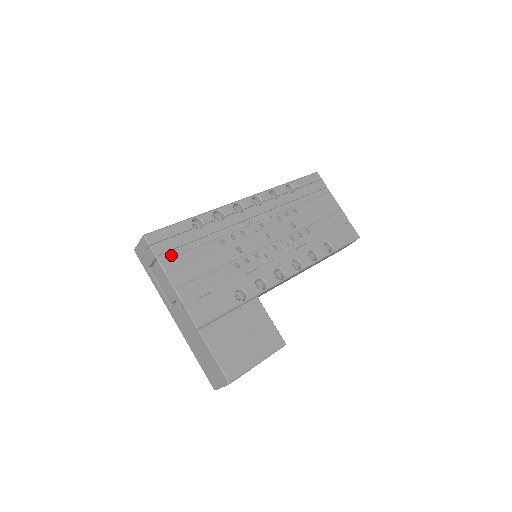
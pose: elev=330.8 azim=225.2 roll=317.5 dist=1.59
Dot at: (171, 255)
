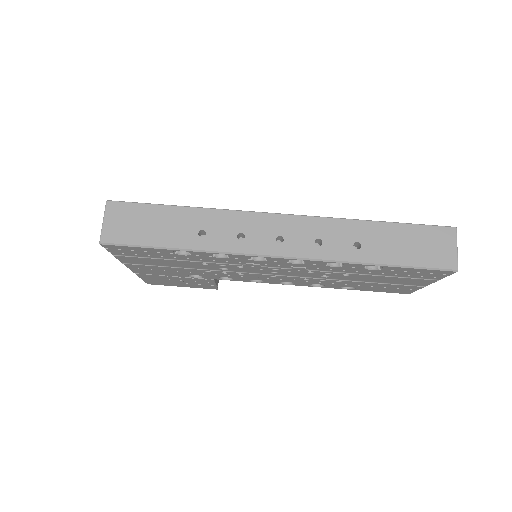
Dot at: (129, 255)
